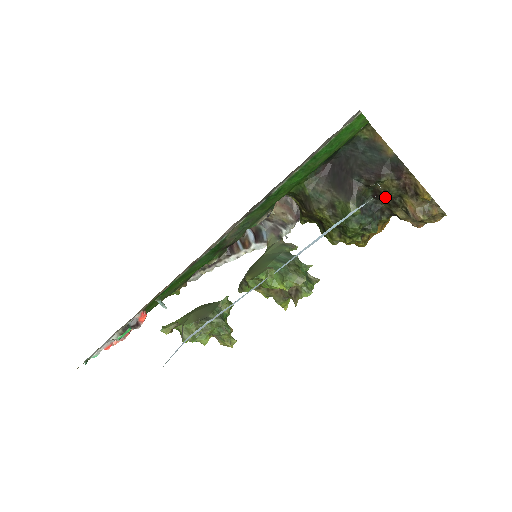
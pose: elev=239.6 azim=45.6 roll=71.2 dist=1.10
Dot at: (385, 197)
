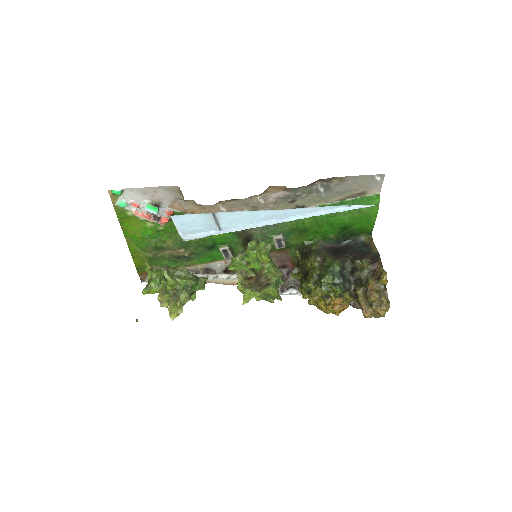
Dot at: (357, 278)
